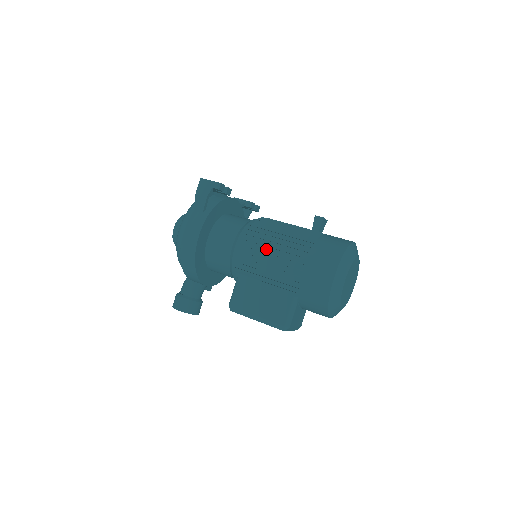
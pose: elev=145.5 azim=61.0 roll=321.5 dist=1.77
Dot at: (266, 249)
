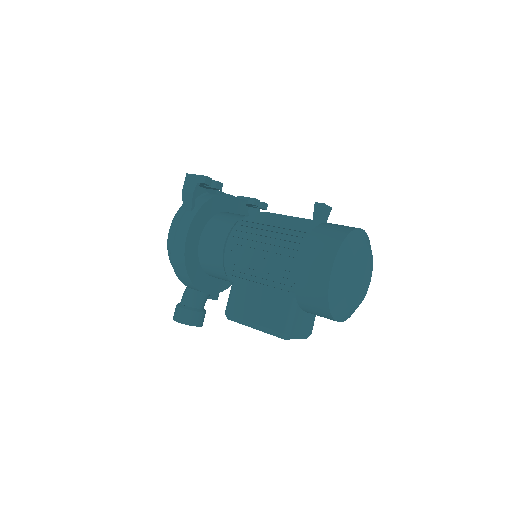
Dot at: (257, 245)
